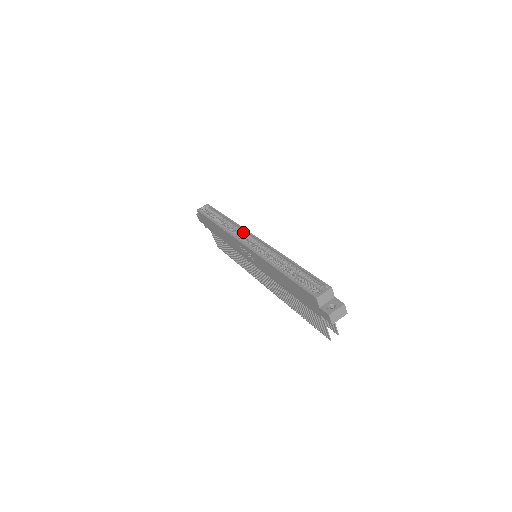
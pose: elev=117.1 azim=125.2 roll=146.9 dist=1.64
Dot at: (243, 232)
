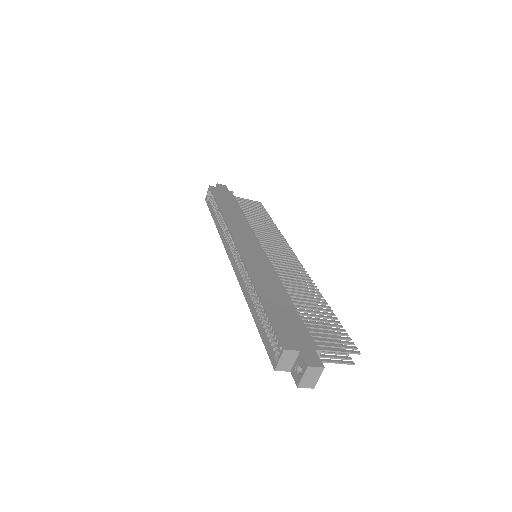
Dot at: occluded
